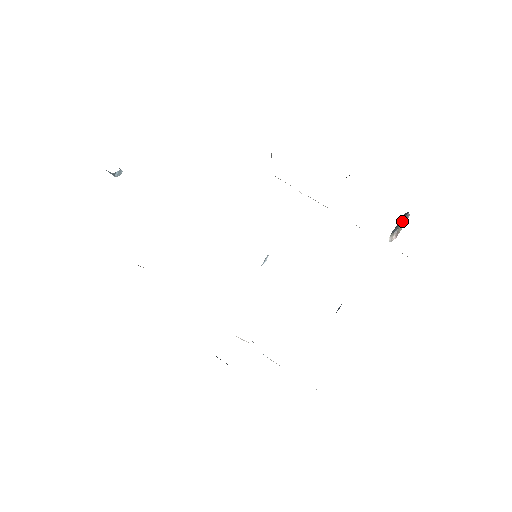
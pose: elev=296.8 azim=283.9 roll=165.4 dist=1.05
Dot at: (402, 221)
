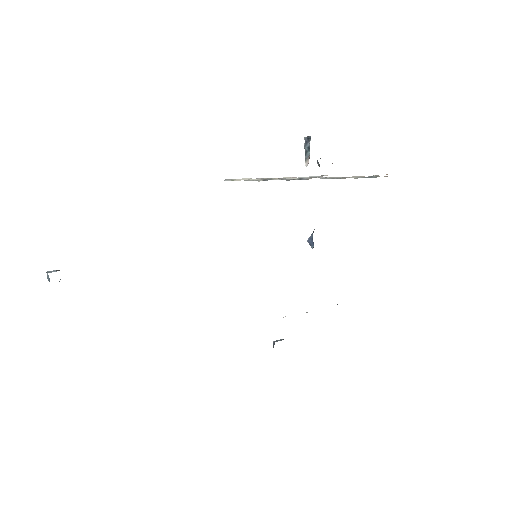
Dot at: (309, 146)
